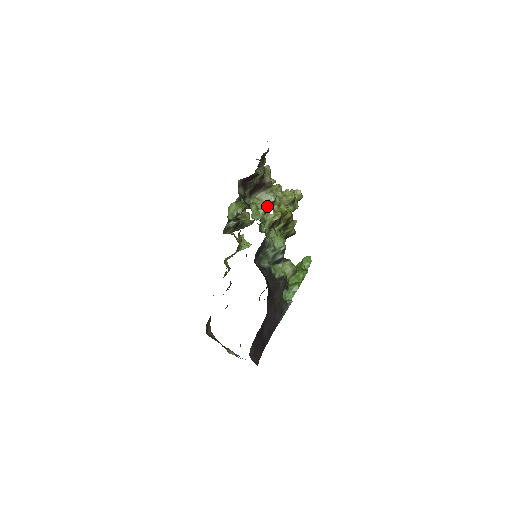
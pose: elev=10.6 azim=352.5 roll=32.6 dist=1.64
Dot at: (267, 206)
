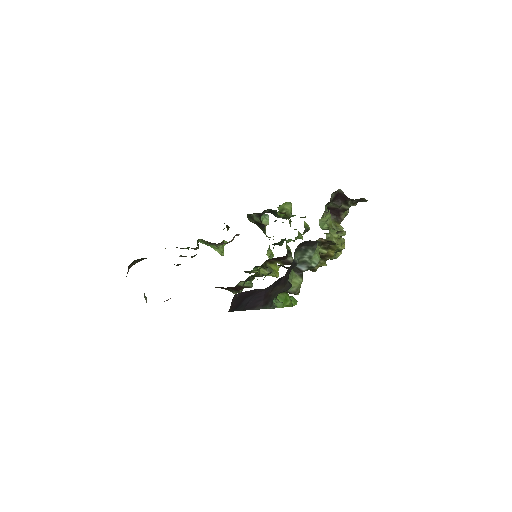
Dot at: occluded
